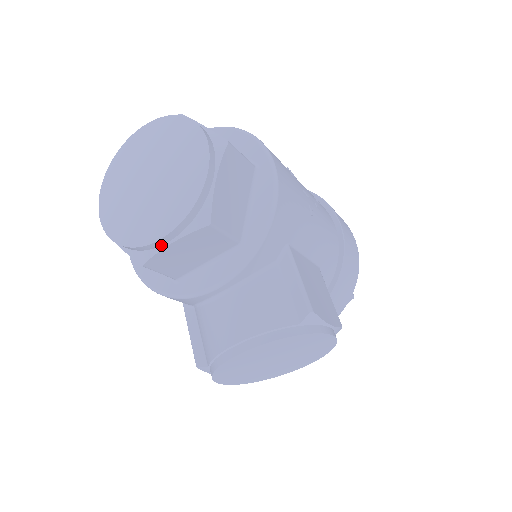
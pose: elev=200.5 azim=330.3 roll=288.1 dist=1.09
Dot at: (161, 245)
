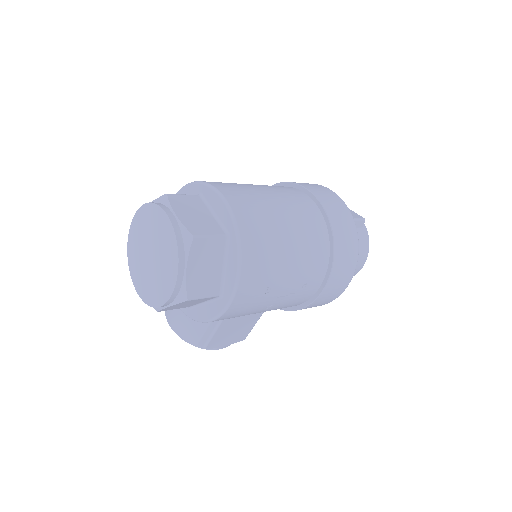
Dot at: occluded
